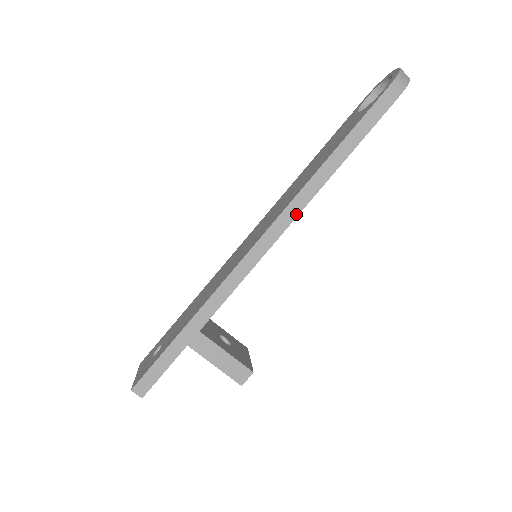
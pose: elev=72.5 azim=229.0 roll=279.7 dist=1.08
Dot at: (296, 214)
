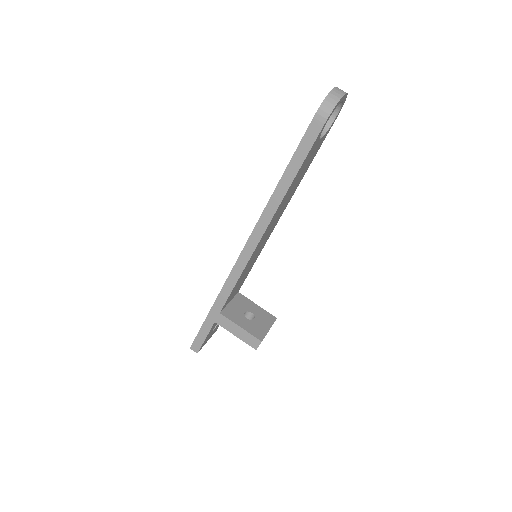
Dot at: (264, 229)
